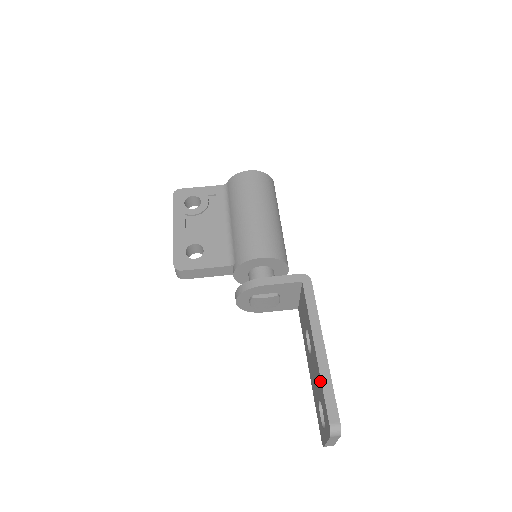
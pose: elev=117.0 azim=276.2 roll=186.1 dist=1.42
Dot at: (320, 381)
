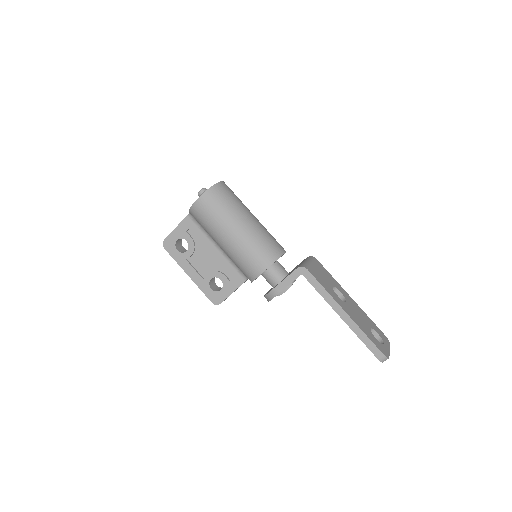
Dot at: (357, 335)
